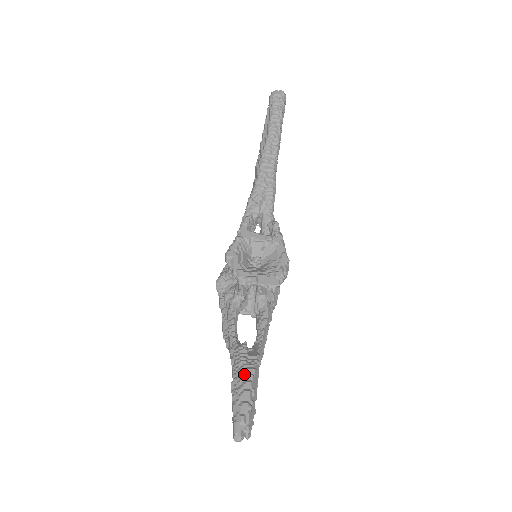
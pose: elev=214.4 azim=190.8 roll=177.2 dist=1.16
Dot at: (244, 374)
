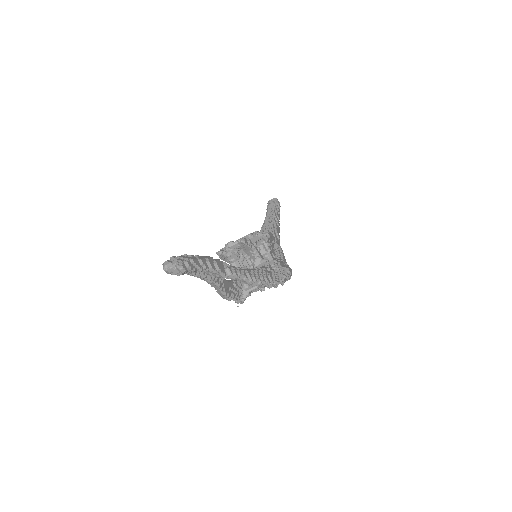
Dot at: occluded
